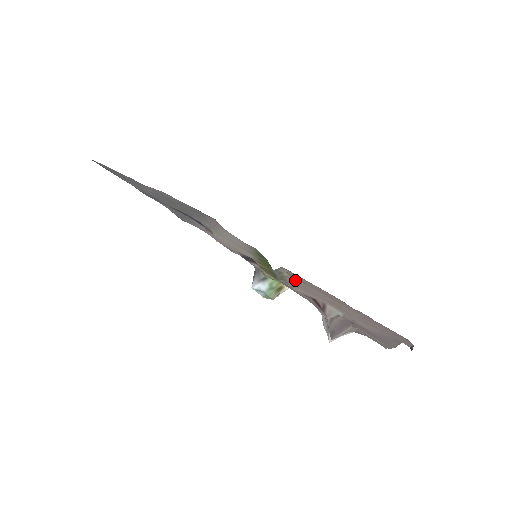
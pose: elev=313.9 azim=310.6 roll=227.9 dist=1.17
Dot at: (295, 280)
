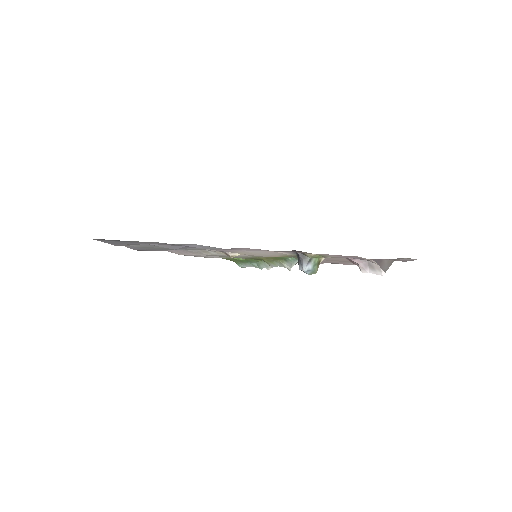
Dot at: occluded
